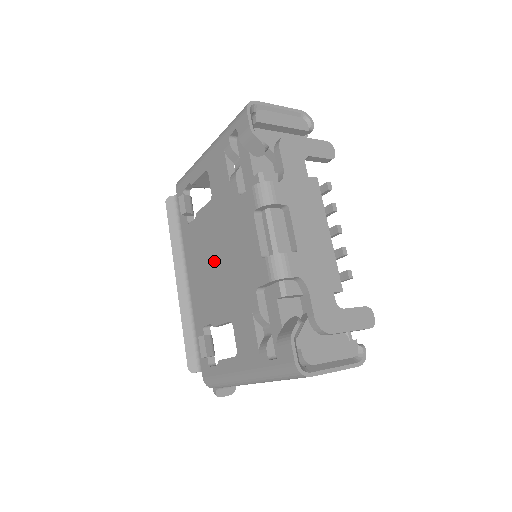
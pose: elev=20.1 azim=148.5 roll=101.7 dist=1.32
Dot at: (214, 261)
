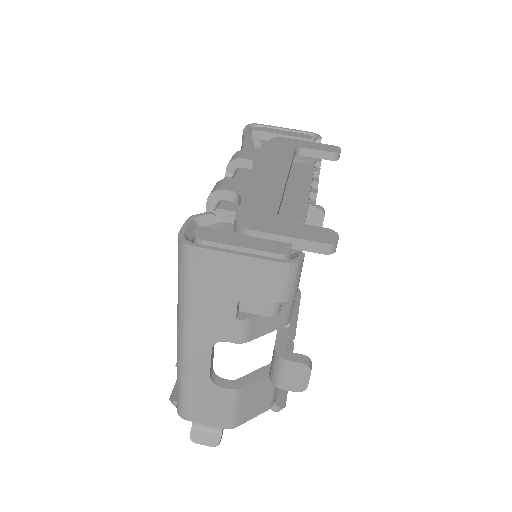
Dot at: occluded
